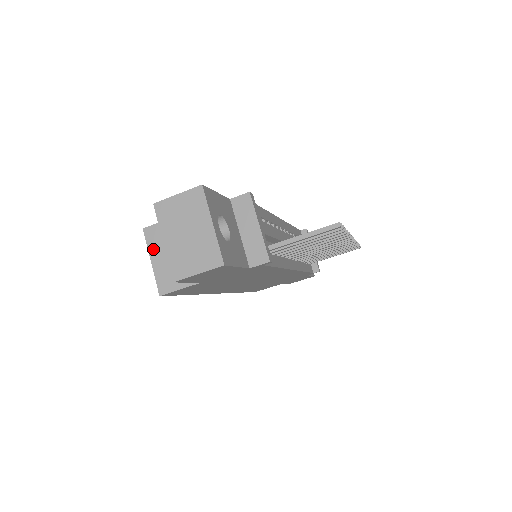
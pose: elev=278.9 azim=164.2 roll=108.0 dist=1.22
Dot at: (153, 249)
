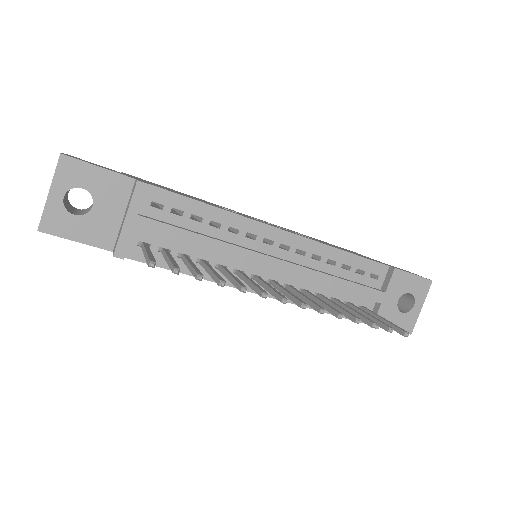
Dot at: occluded
